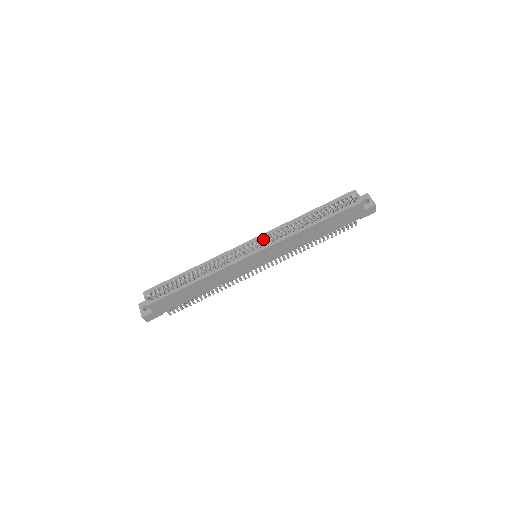
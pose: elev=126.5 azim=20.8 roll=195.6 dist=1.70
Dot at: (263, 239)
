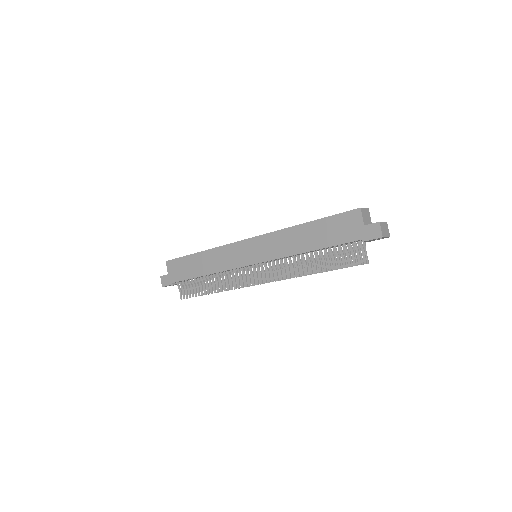
Dot at: occluded
